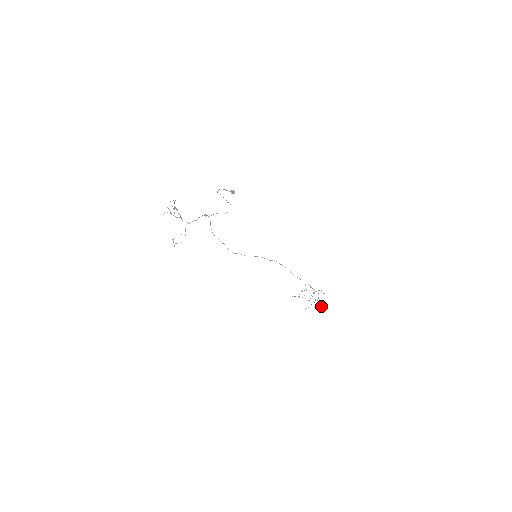
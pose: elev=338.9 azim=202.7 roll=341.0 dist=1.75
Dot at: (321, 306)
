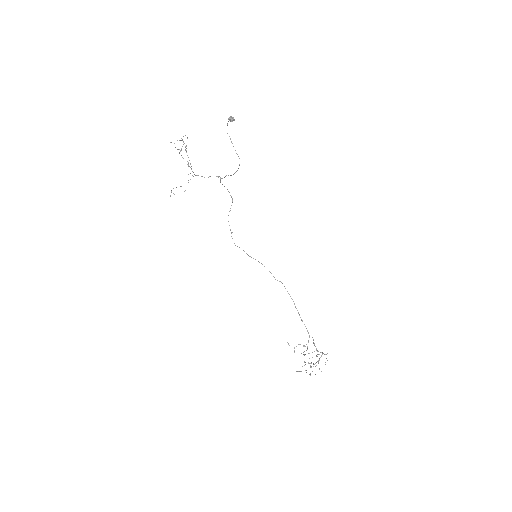
Dot at: occluded
